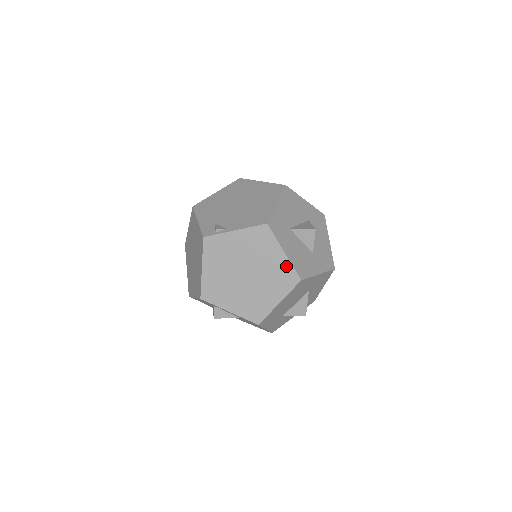
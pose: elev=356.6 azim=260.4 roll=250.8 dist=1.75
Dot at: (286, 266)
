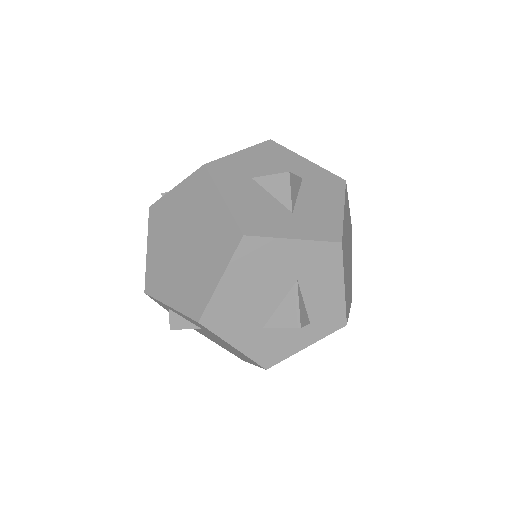
Dot at: (225, 218)
